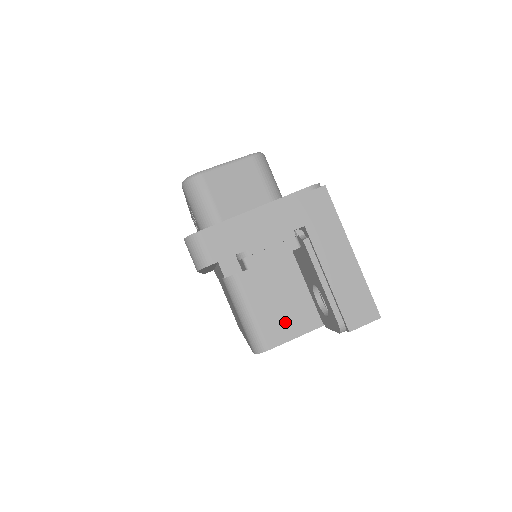
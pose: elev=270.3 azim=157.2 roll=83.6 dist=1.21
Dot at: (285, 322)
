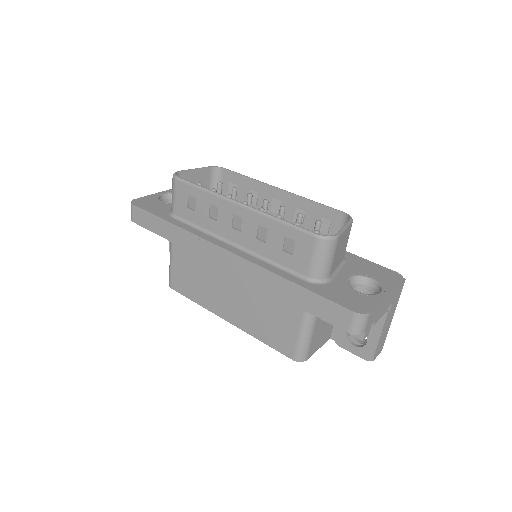
Dot at: (319, 341)
